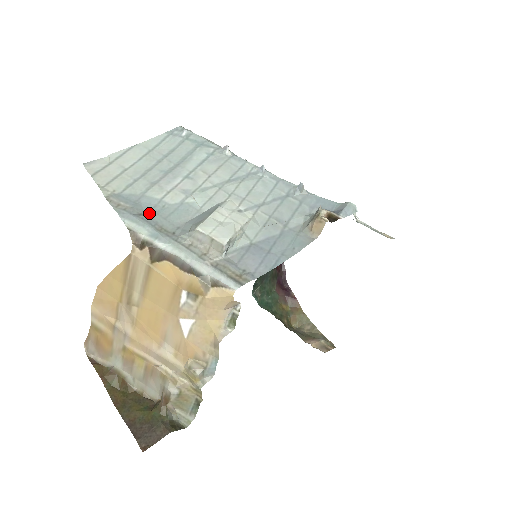
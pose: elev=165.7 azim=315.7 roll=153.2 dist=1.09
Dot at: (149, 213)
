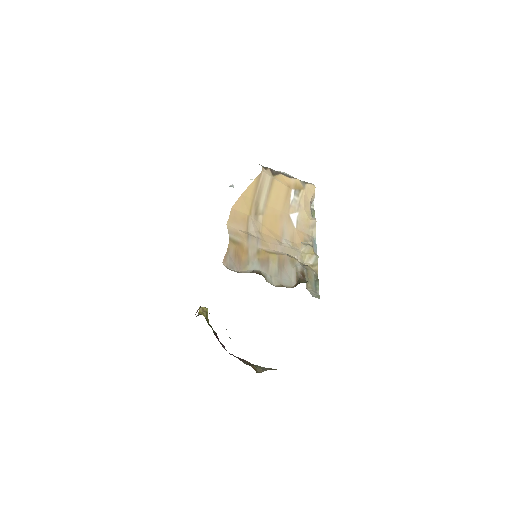
Dot at: occluded
